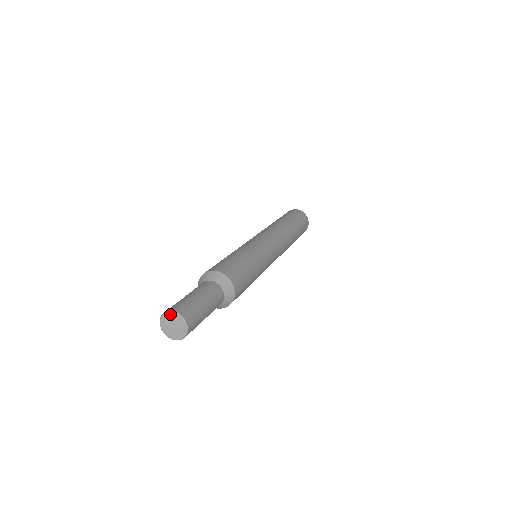
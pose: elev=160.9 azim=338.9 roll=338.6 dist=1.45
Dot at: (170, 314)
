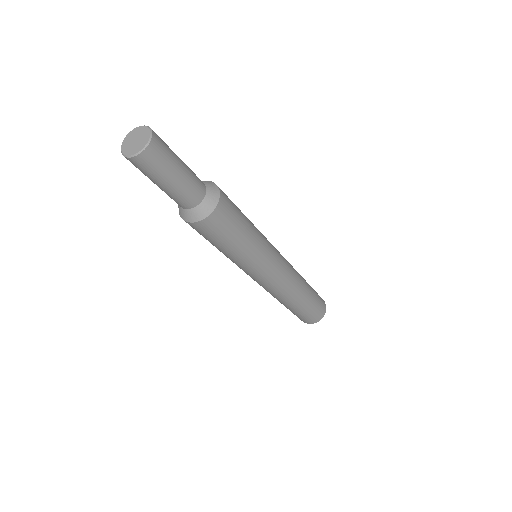
Dot at: (128, 136)
